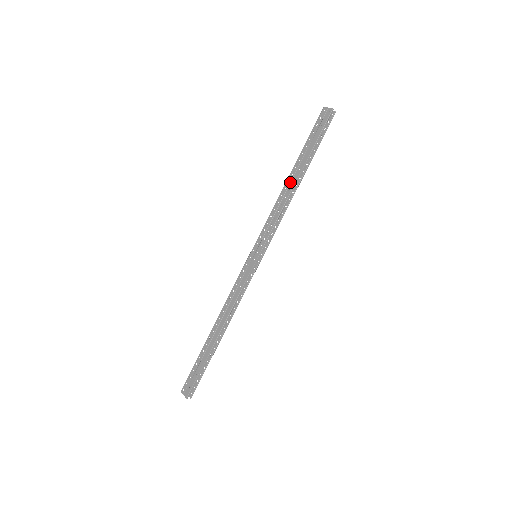
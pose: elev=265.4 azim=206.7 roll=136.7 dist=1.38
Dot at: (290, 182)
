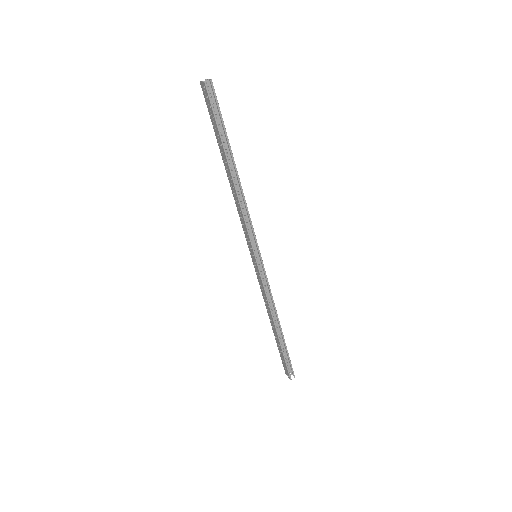
Dot at: (229, 179)
